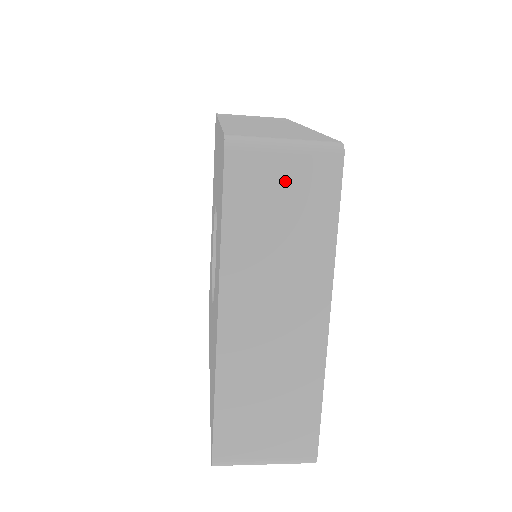
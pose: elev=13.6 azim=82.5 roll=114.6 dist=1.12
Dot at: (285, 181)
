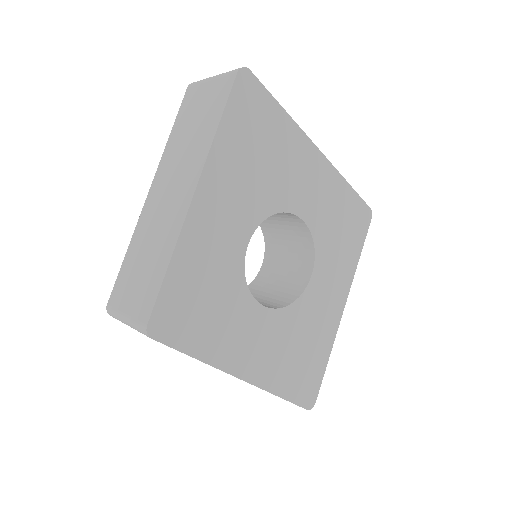
Dot at: occluded
